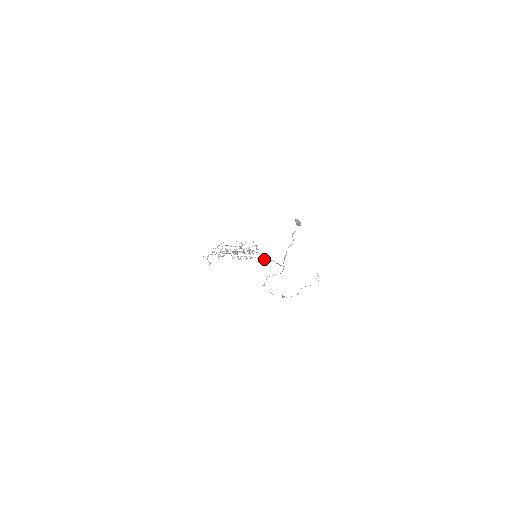
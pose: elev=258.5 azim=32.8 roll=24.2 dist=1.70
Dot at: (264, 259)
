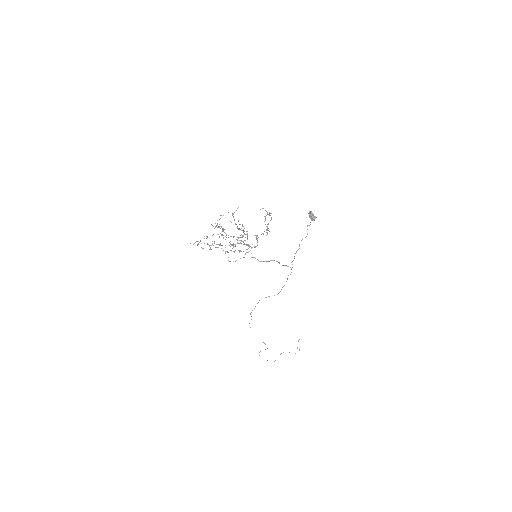
Dot at: occluded
